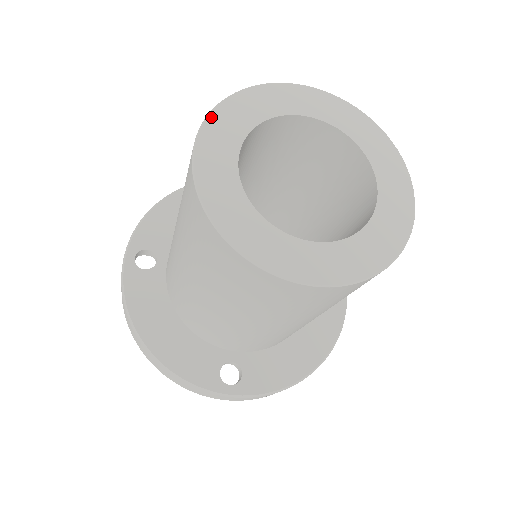
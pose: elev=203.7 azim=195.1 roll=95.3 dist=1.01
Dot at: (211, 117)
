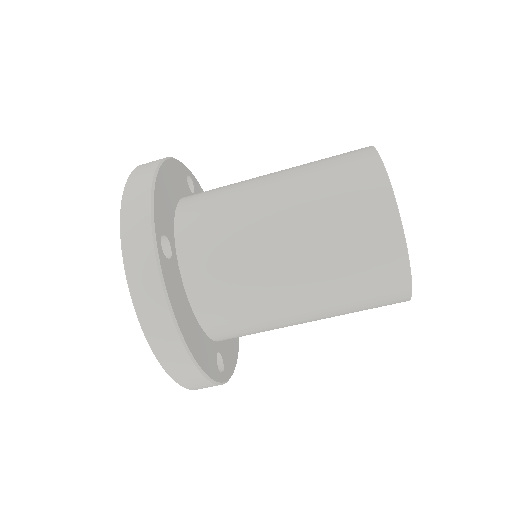
Dot at: occluded
